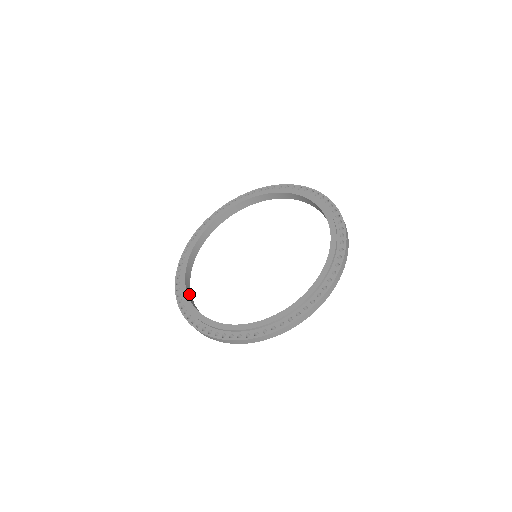
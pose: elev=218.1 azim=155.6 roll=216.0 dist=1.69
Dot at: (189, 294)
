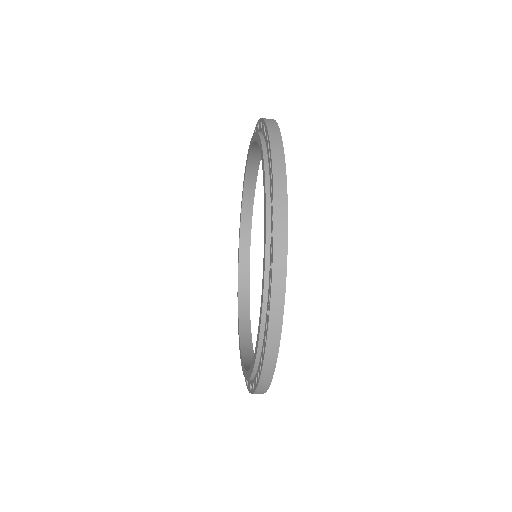
Dot at: (244, 310)
